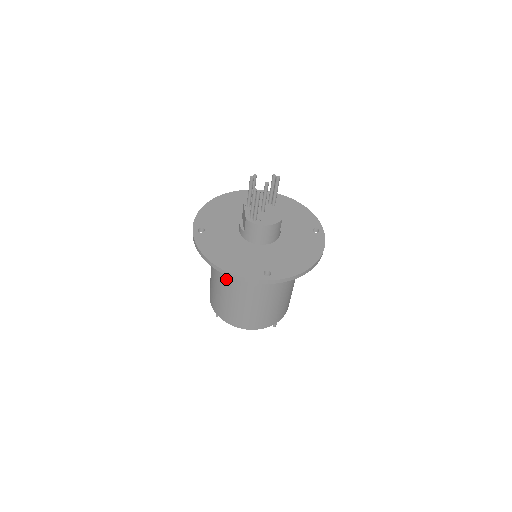
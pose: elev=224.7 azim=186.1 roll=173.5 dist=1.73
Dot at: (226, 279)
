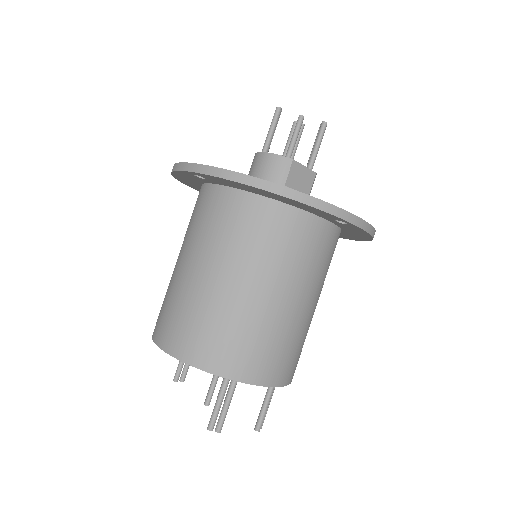
Dot at: occluded
